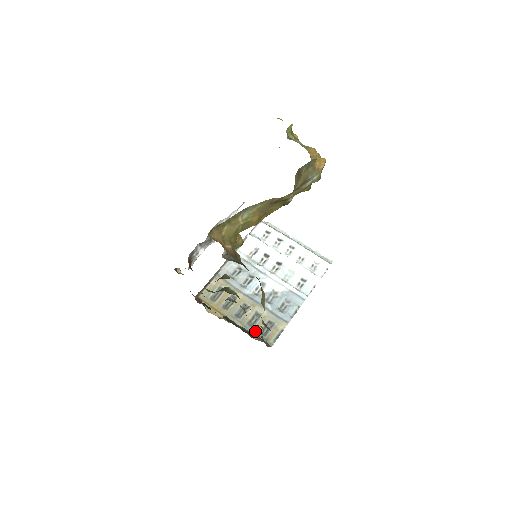
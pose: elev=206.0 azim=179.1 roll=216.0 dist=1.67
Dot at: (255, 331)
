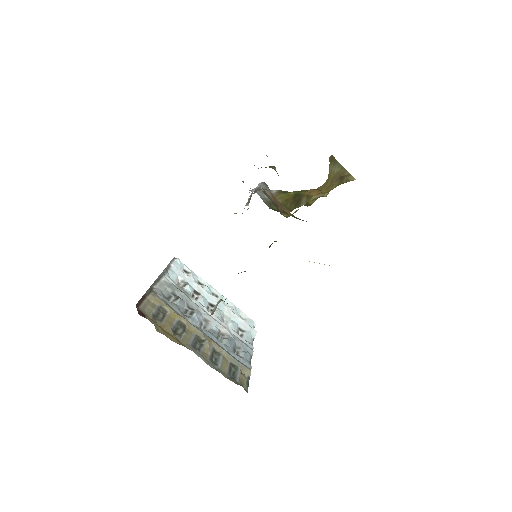
Dot at: (223, 371)
